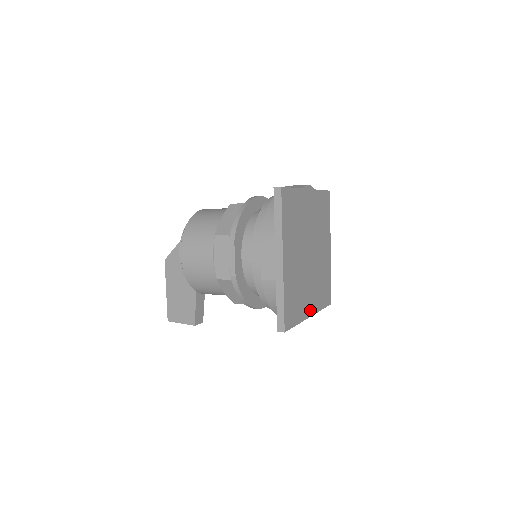
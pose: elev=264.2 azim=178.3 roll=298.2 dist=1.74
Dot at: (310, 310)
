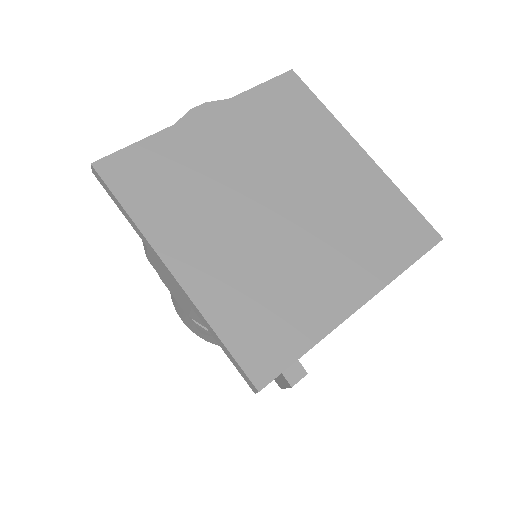
Dot at: (351, 296)
